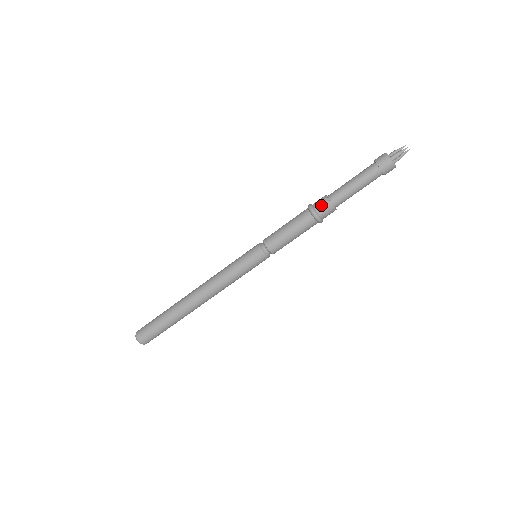
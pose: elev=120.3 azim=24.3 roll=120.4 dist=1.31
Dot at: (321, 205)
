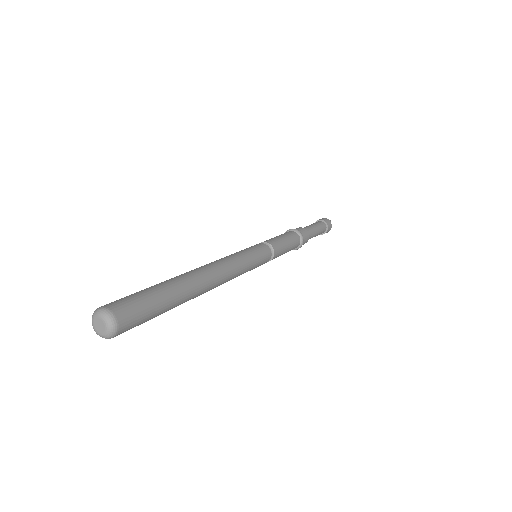
Dot at: (298, 229)
